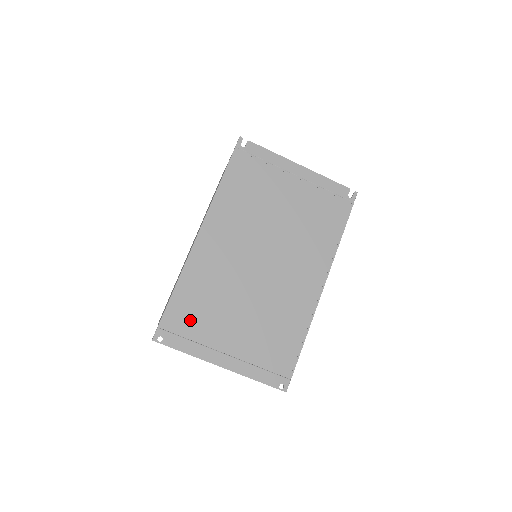
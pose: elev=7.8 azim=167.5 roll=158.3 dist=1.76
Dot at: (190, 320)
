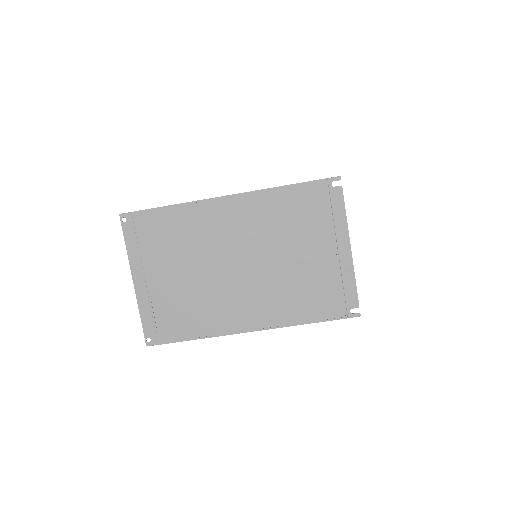
Dot at: (153, 234)
